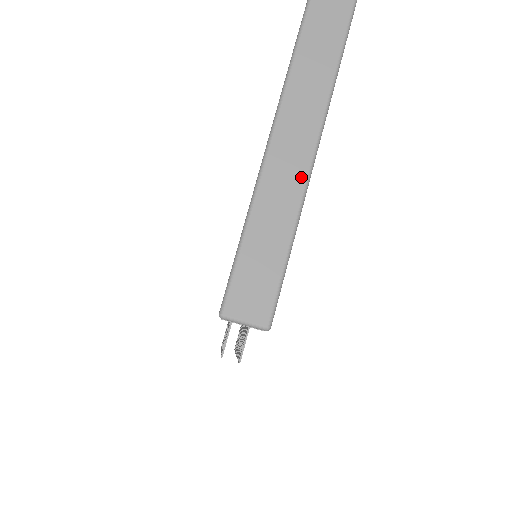
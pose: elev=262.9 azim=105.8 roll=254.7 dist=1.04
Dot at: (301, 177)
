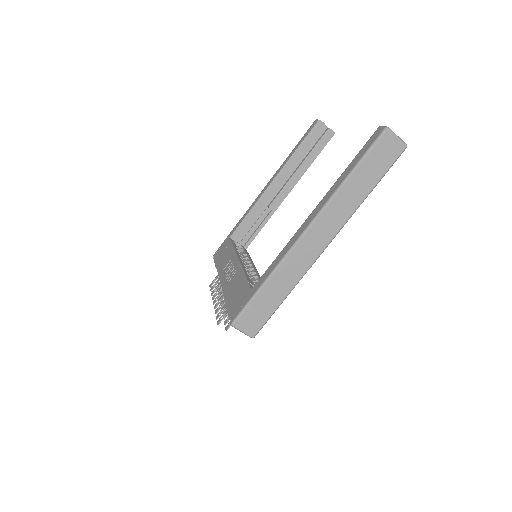
Dot at: (305, 268)
